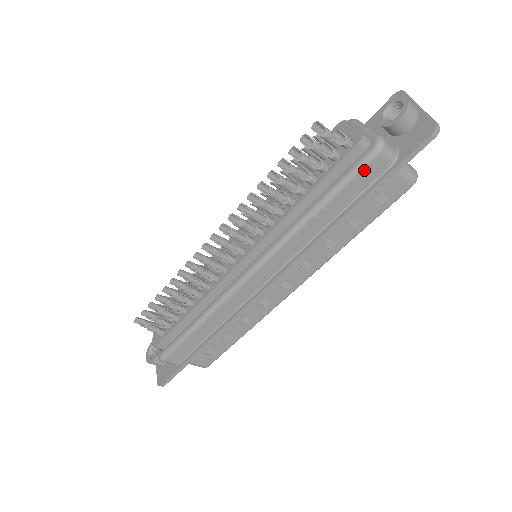
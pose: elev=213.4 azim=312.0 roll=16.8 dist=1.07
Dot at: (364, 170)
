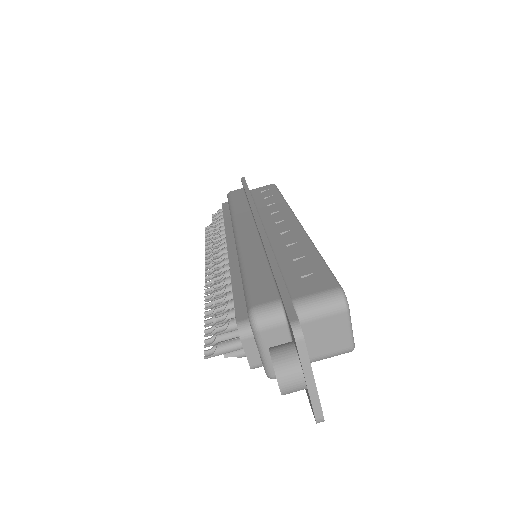
Dot at: (232, 195)
